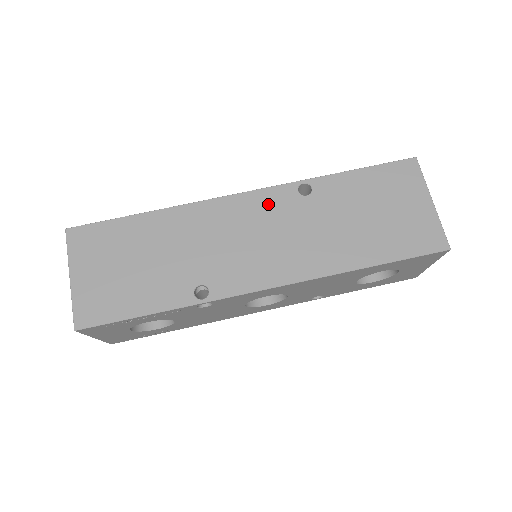
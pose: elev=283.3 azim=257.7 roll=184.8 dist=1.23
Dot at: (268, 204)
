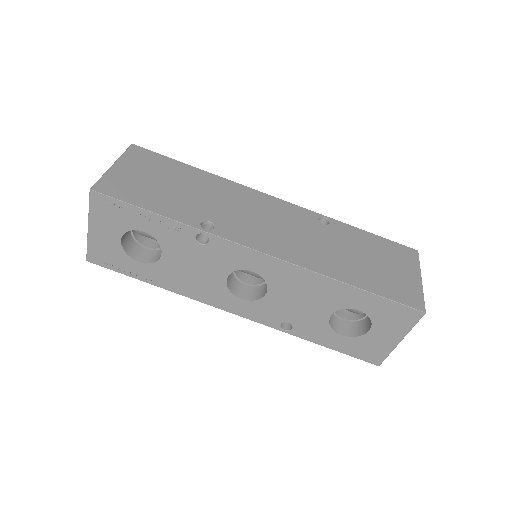
Dot at: (291, 212)
